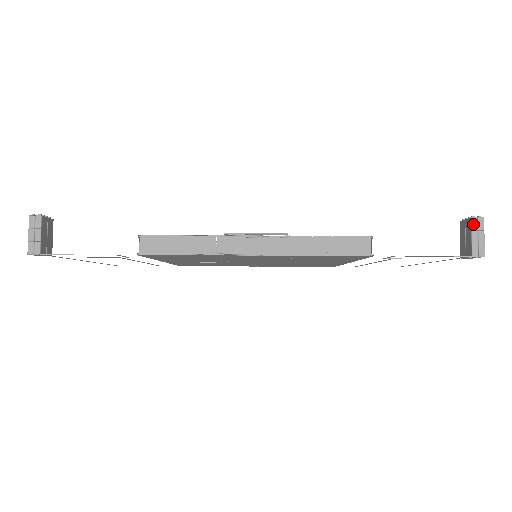
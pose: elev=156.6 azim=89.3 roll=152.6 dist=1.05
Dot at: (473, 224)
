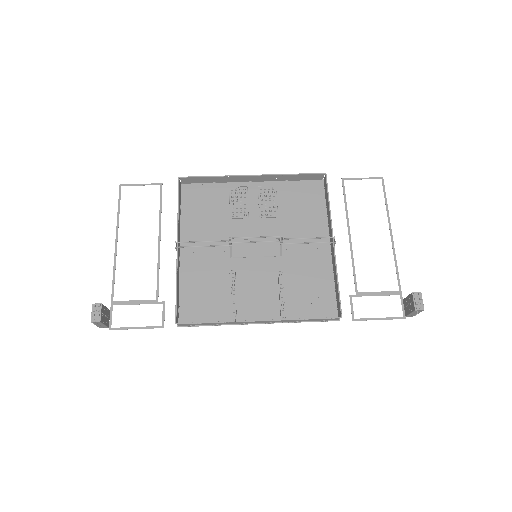
Dot at: (415, 312)
